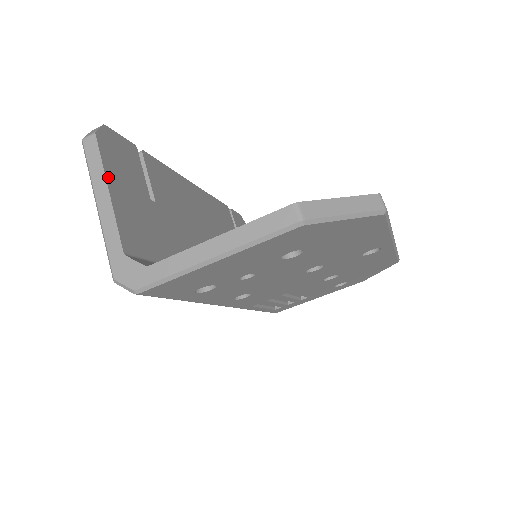
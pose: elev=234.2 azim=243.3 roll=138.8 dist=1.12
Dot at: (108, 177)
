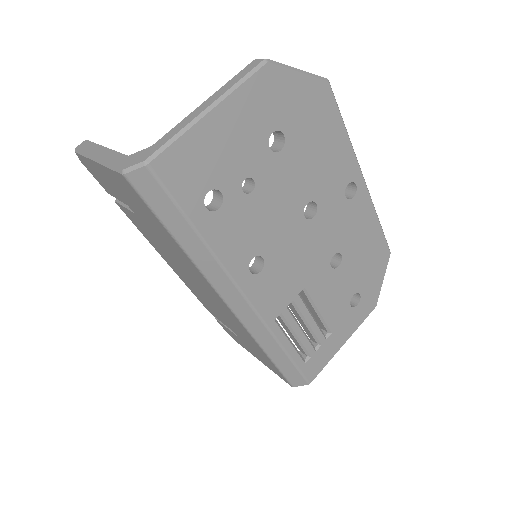
Dot at: occluded
